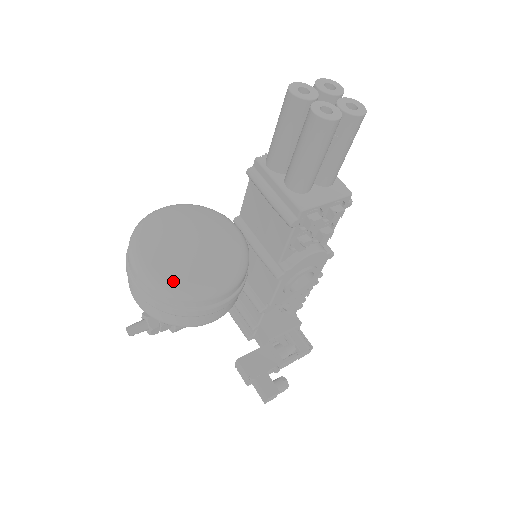
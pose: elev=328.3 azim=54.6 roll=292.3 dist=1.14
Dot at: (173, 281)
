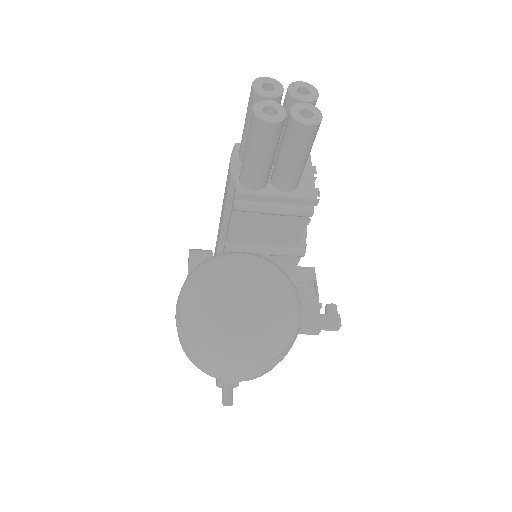
Dot at: (281, 338)
